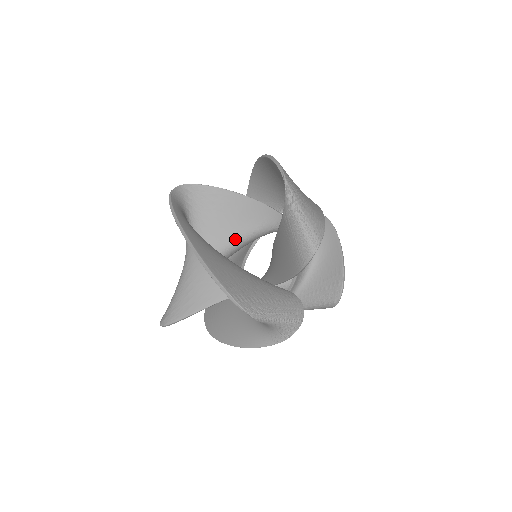
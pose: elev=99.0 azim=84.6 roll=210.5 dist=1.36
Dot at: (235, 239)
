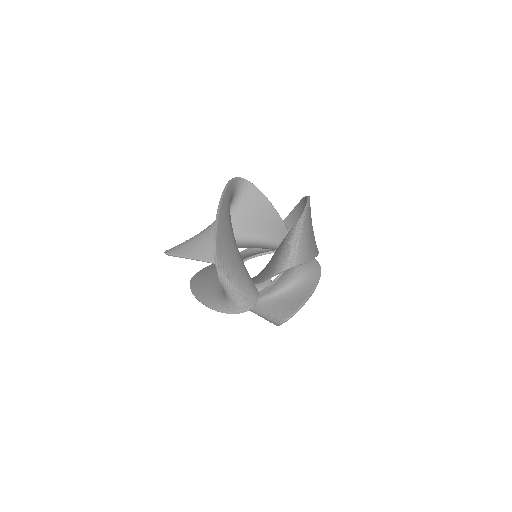
Dot at: (252, 236)
